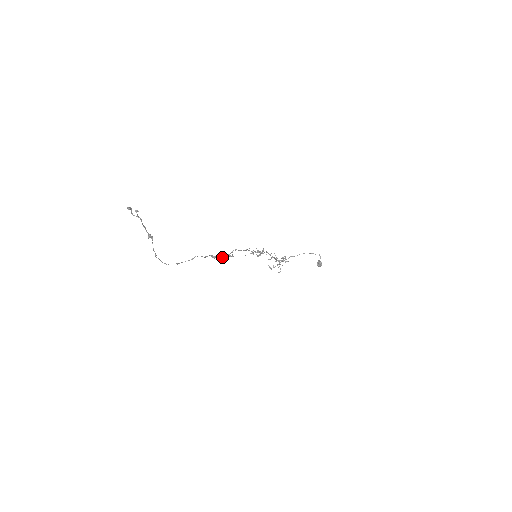
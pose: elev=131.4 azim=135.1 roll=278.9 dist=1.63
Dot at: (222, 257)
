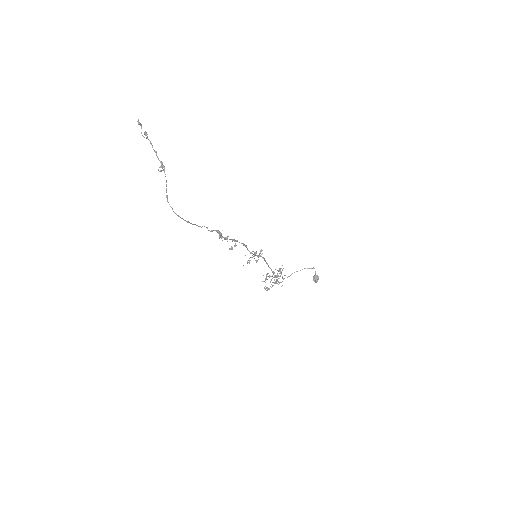
Dot at: occluded
